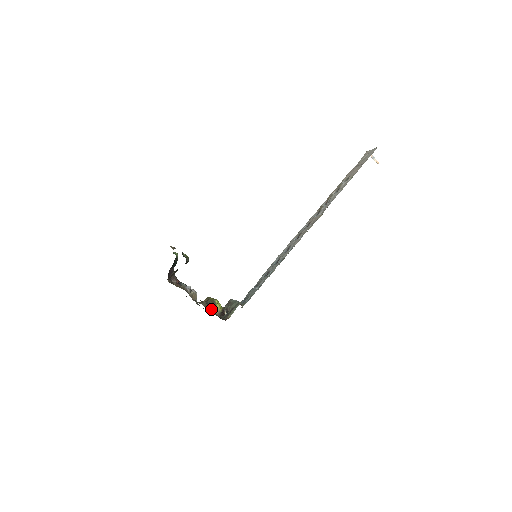
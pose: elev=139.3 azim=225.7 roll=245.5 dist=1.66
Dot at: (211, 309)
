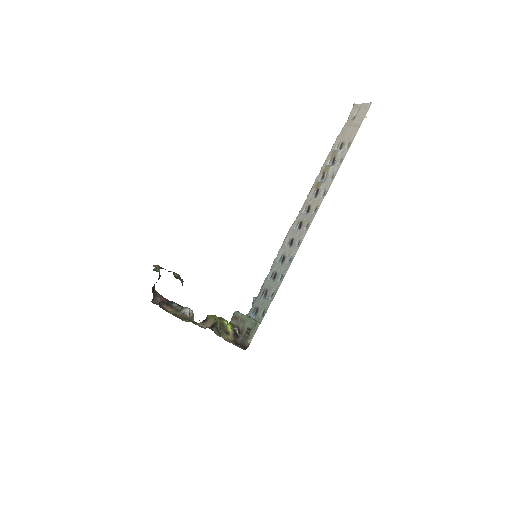
Dot at: (225, 335)
